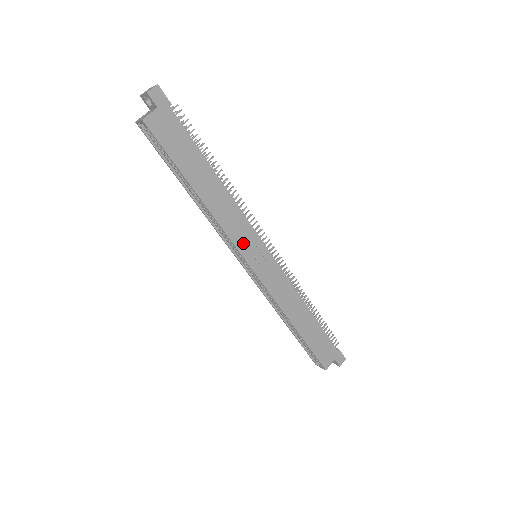
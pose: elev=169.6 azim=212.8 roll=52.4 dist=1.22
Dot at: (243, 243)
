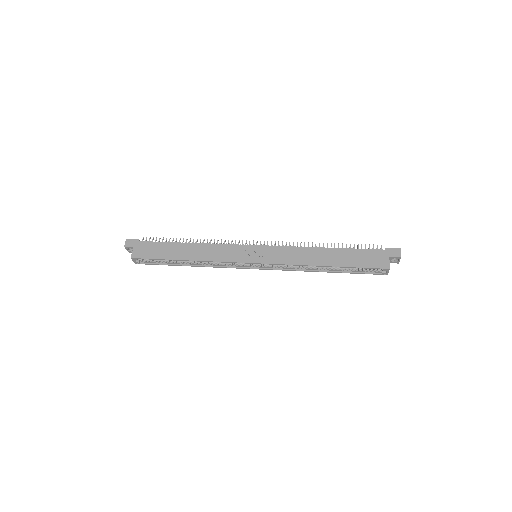
Dot at: (236, 257)
